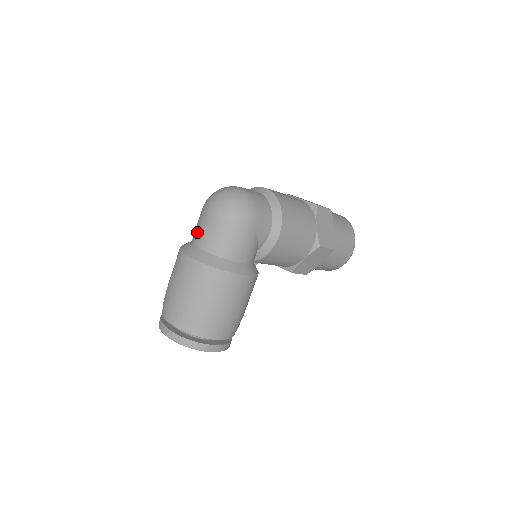
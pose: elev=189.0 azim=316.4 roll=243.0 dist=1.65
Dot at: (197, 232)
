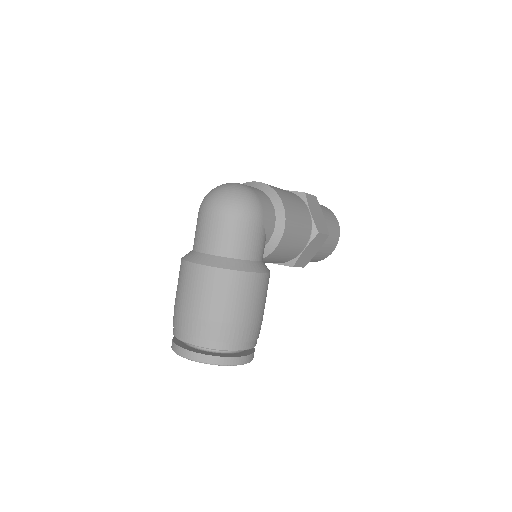
Dot at: (201, 238)
